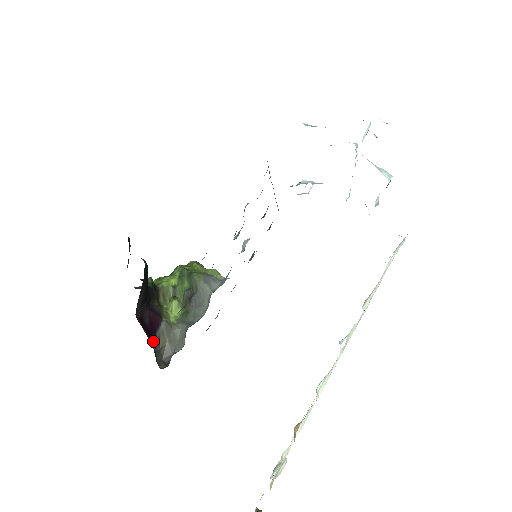
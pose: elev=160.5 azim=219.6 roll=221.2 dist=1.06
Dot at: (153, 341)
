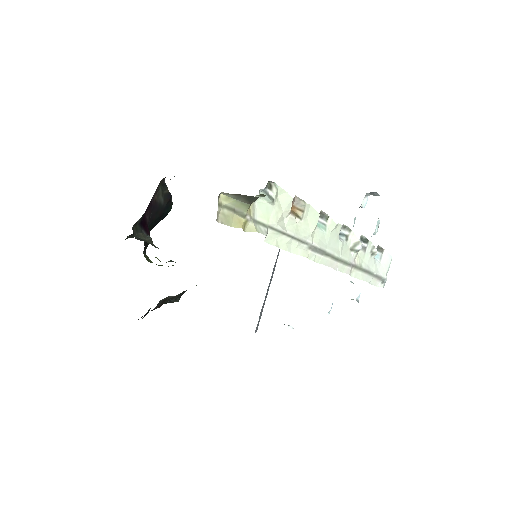
Dot at: (140, 223)
